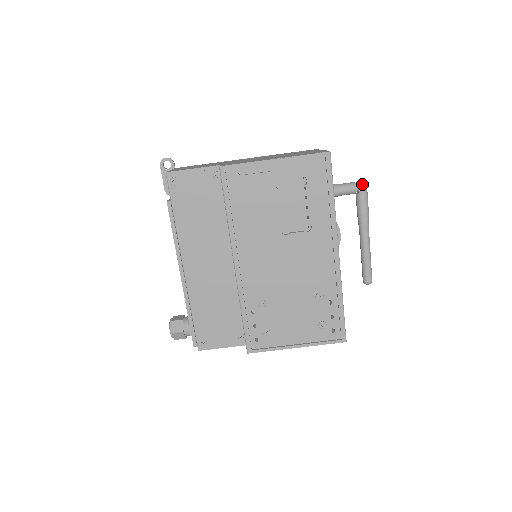
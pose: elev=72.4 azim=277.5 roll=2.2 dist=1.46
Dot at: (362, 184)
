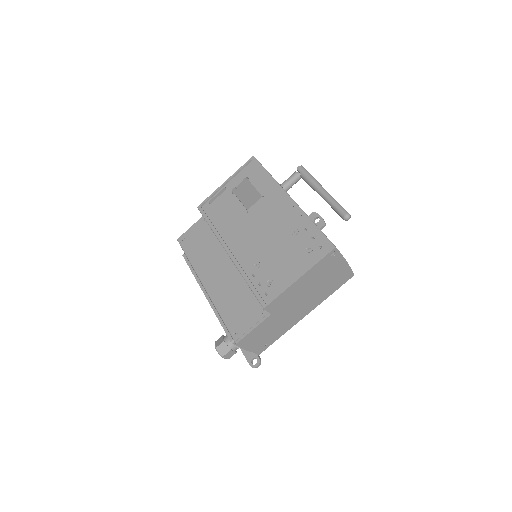
Dot at: (299, 168)
